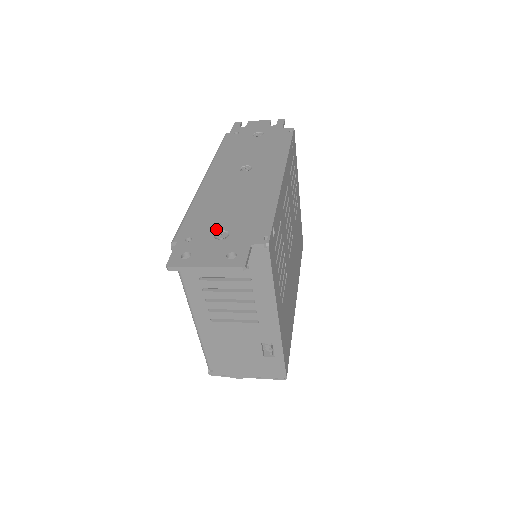
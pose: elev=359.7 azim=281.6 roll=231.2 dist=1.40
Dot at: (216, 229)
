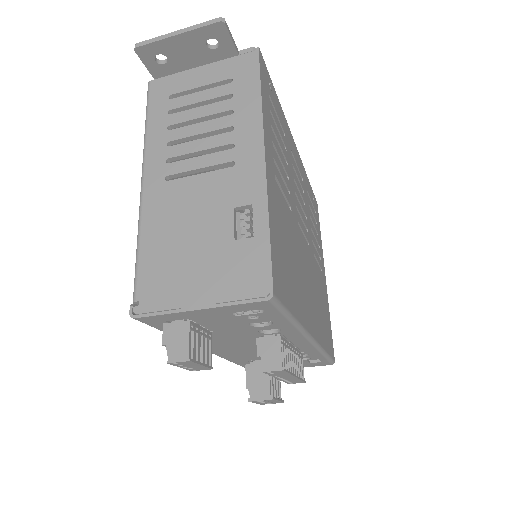
Dot at: occluded
